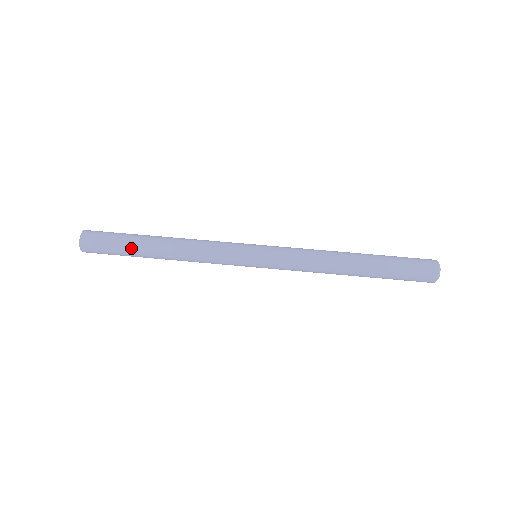
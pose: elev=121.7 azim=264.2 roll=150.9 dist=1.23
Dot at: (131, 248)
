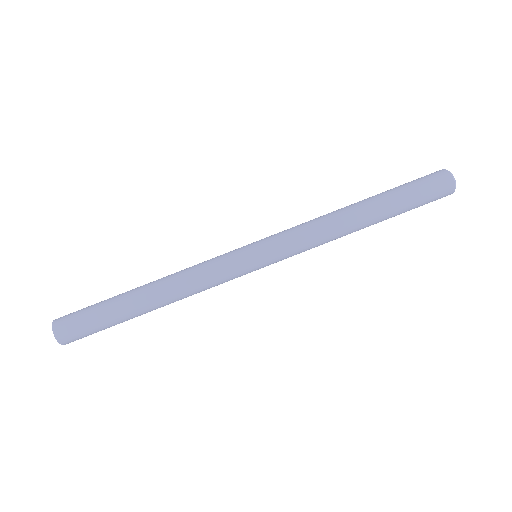
Dot at: occluded
